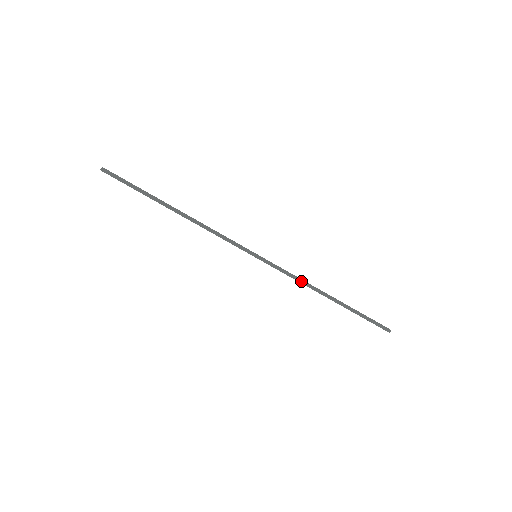
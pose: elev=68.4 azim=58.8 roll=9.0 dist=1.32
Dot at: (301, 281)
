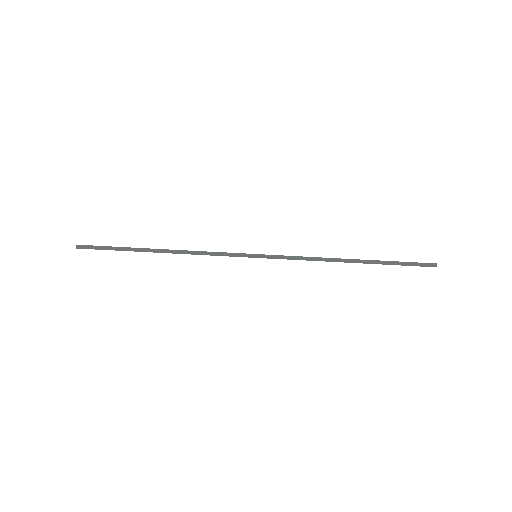
Dot at: (313, 260)
